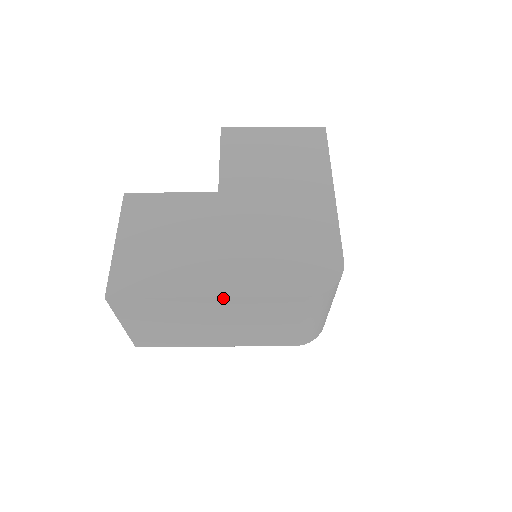
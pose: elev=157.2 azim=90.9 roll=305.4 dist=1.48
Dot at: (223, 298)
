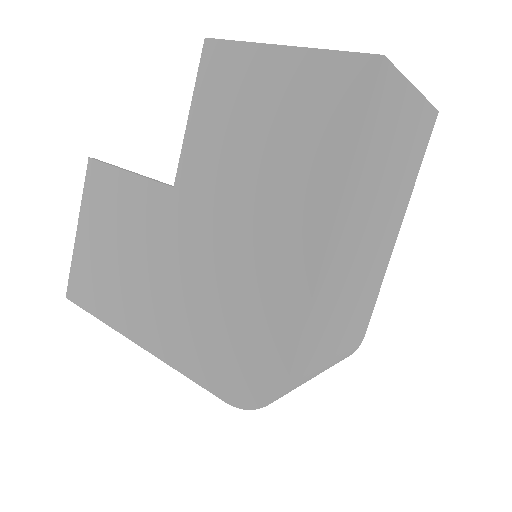
Dot at: (150, 350)
